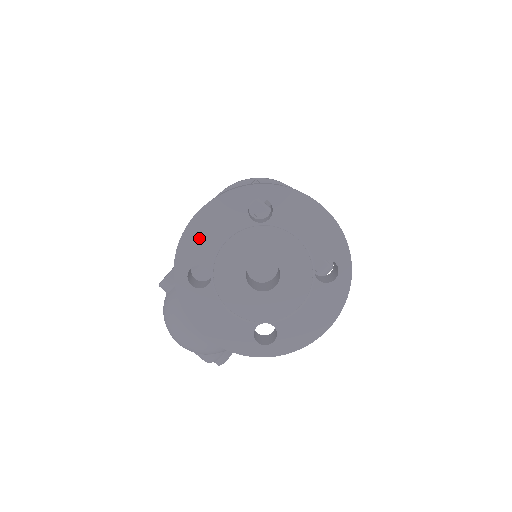
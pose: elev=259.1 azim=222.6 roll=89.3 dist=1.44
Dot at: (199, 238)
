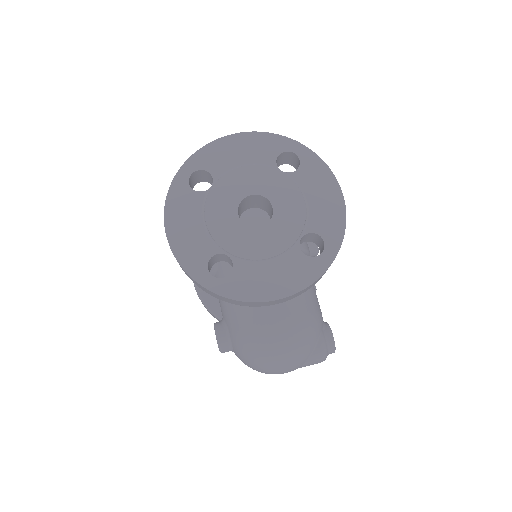
Dot at: (187, 243)
